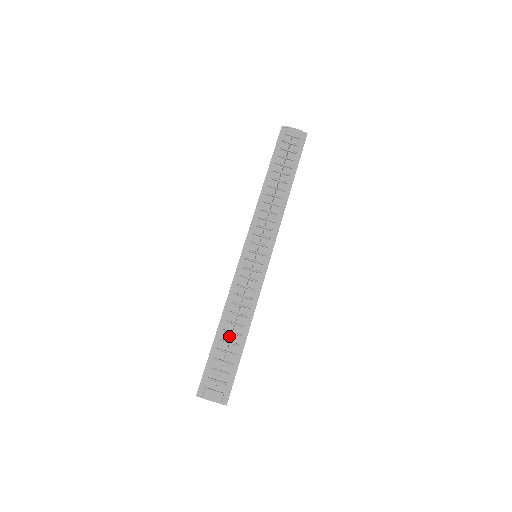
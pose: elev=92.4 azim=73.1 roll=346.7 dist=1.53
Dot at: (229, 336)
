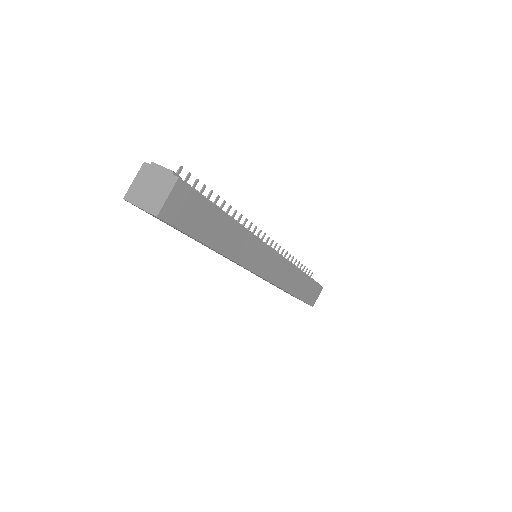
Dot at: occluded
